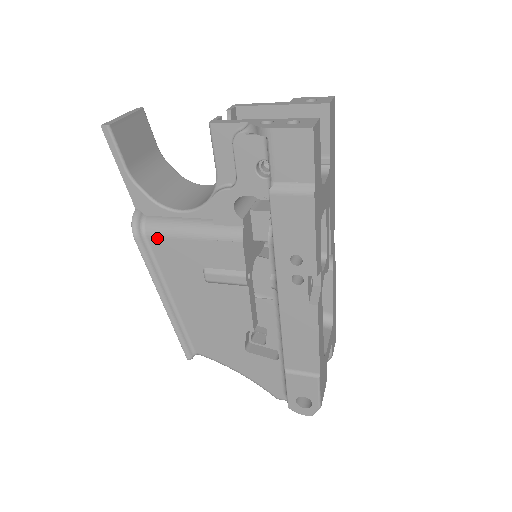
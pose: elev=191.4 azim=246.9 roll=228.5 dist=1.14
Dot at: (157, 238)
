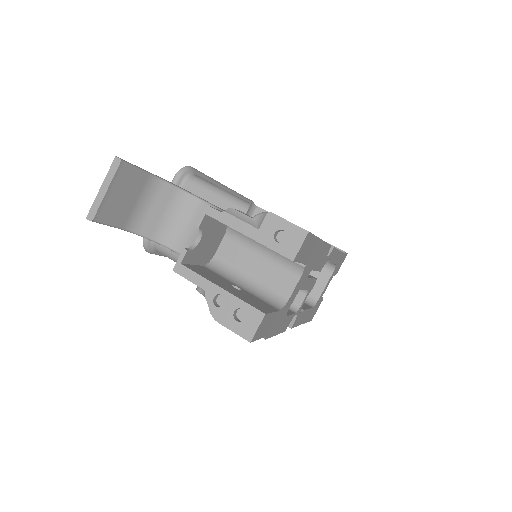
Dot at: occluded
